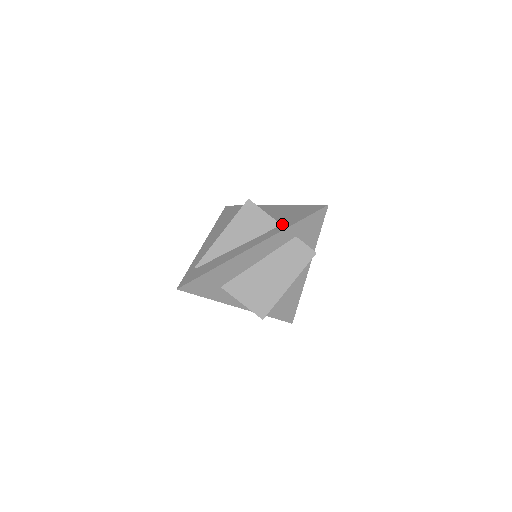
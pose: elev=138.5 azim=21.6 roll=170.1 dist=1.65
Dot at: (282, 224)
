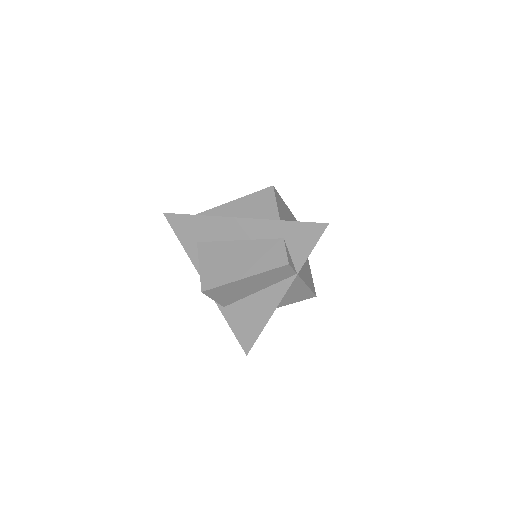
Dot at: occluded
